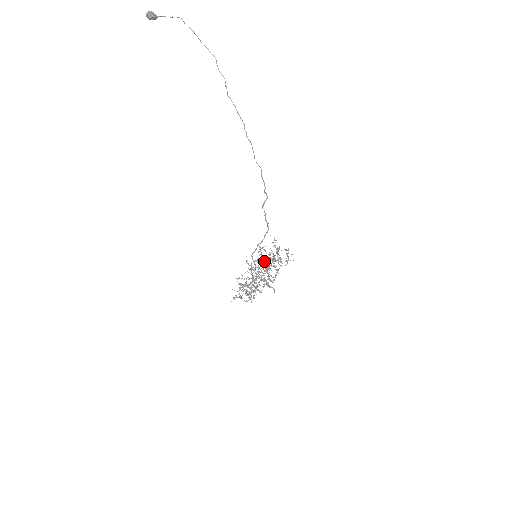
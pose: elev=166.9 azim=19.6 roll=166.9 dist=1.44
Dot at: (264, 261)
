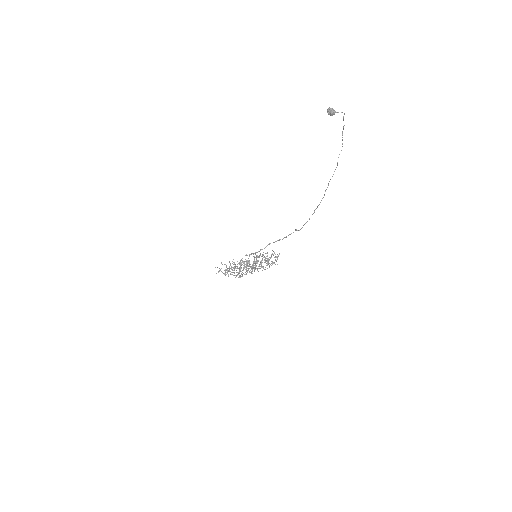
Dot at: occluded
